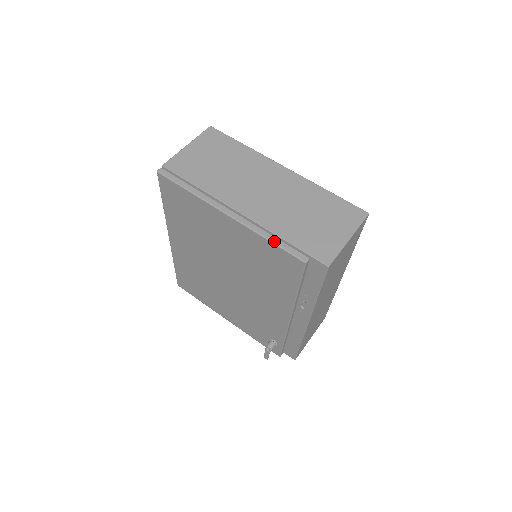
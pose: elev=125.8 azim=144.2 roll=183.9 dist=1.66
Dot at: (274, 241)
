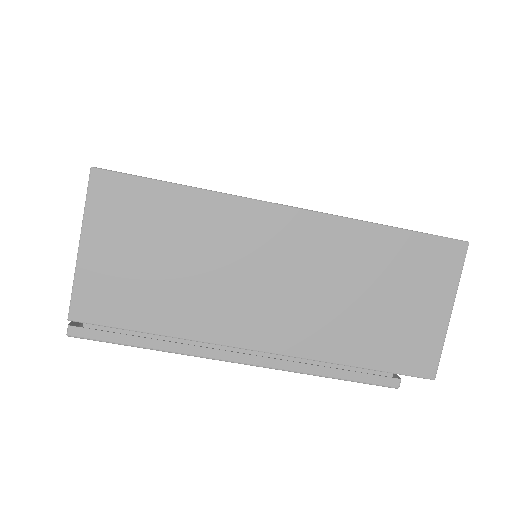
Dot at: (337, 376)
